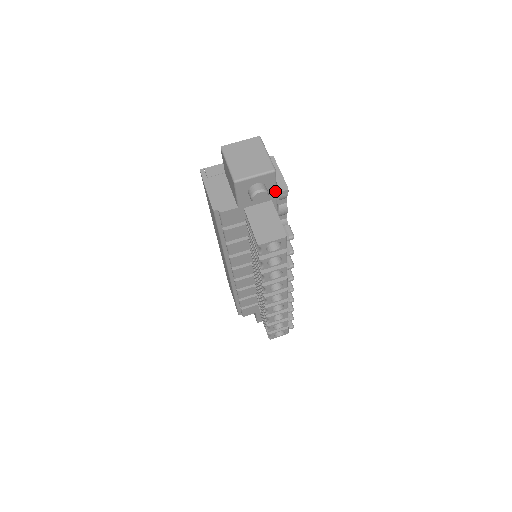
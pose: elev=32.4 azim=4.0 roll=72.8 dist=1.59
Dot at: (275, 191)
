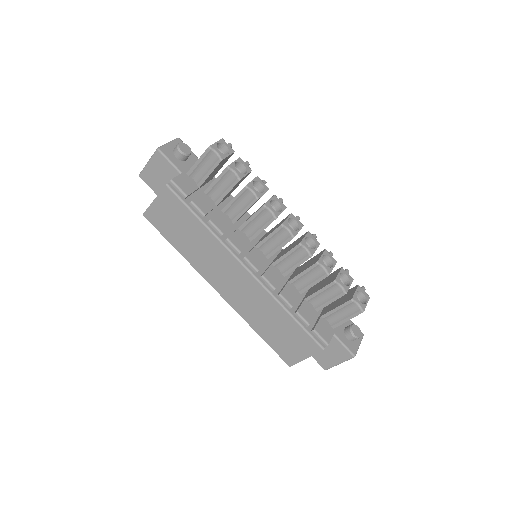
Dot at: (195, 156)
